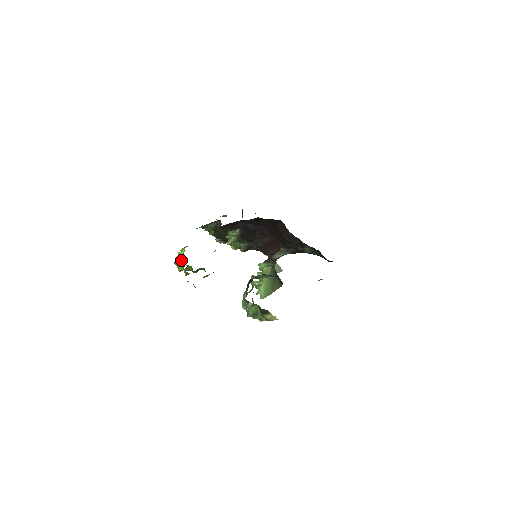
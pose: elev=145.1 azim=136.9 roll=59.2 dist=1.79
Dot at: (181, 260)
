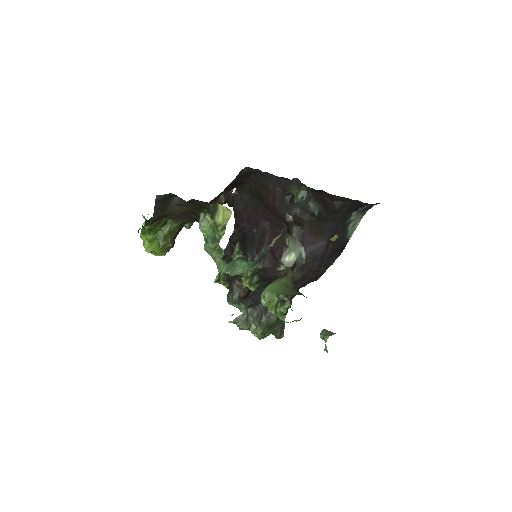
Dot at: occluded
